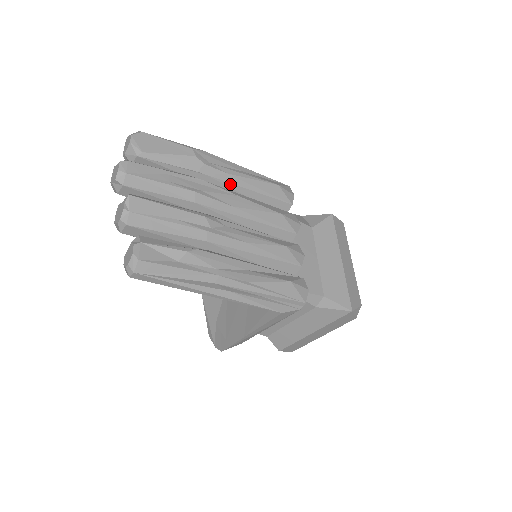
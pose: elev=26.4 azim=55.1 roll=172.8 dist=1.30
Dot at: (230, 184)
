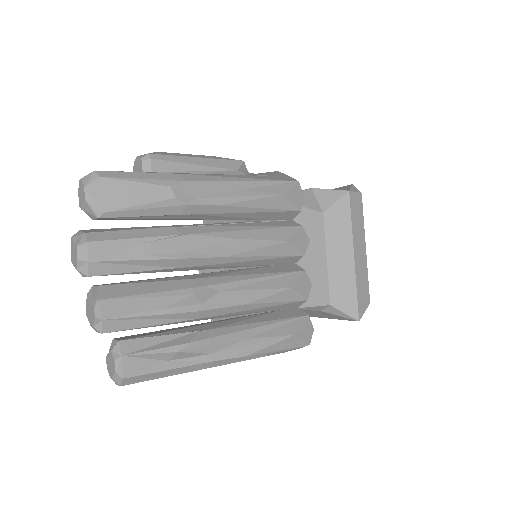
Dot at: (223, 214)
